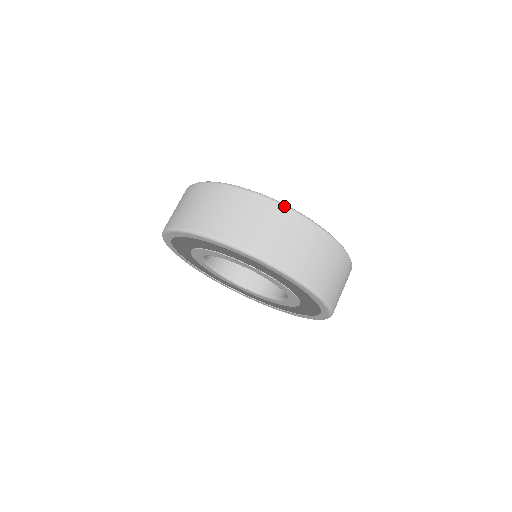
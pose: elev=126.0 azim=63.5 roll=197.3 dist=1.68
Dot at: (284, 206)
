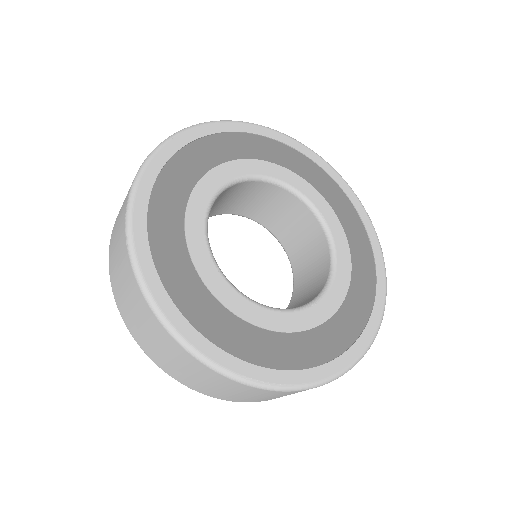
Dot at: (145, 298)
